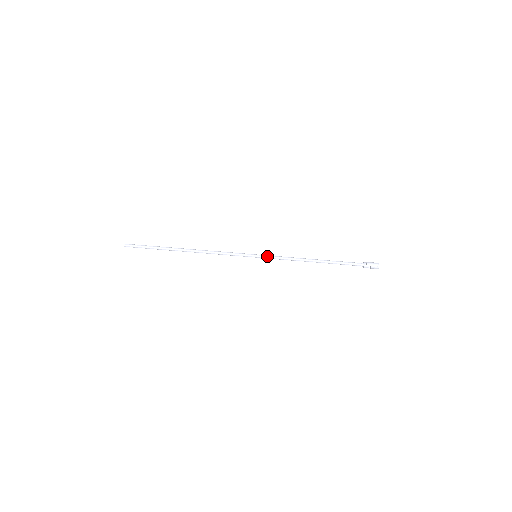
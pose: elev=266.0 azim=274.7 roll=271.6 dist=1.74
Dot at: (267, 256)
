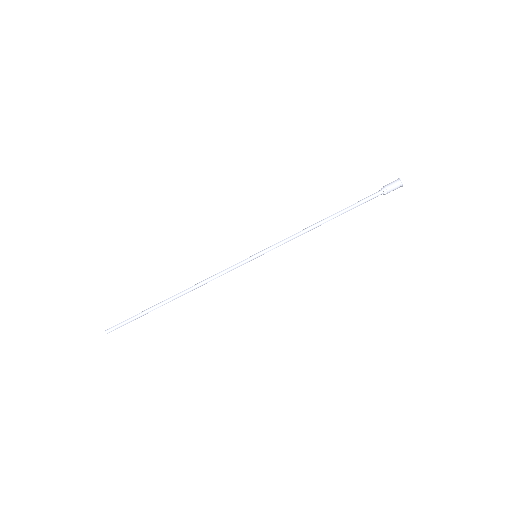
Dot at: (269, 250)
